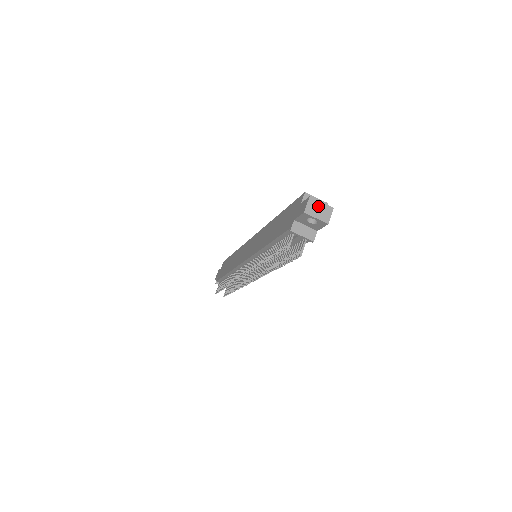
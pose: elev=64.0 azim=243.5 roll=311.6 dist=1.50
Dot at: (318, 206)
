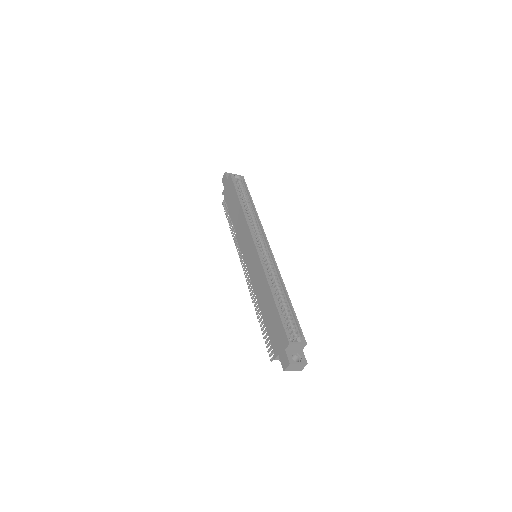
Dot at: (295, 366)
